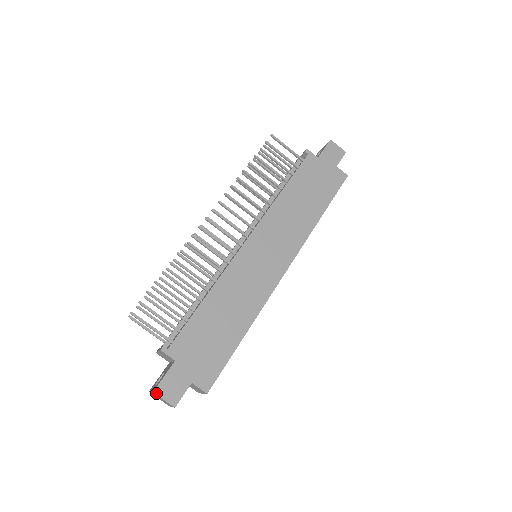
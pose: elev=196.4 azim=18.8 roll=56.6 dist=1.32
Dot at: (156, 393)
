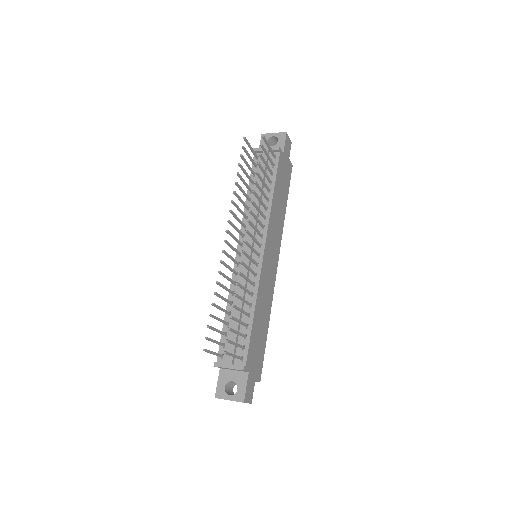
Dot at: (245, 402)
